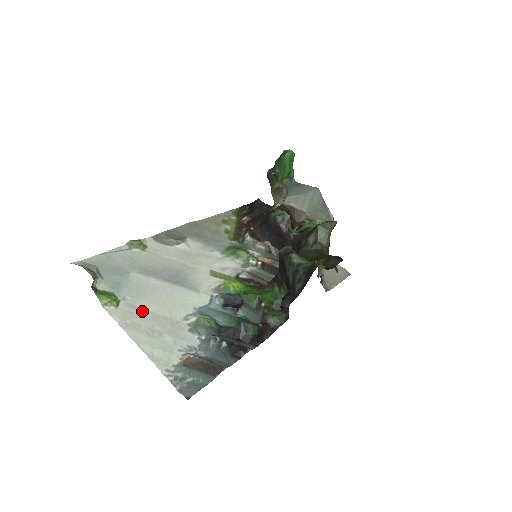
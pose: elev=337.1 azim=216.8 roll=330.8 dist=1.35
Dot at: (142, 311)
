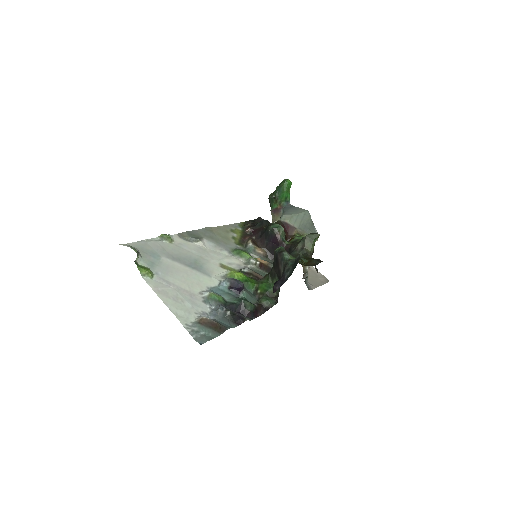
Dot at: (169, 284)
